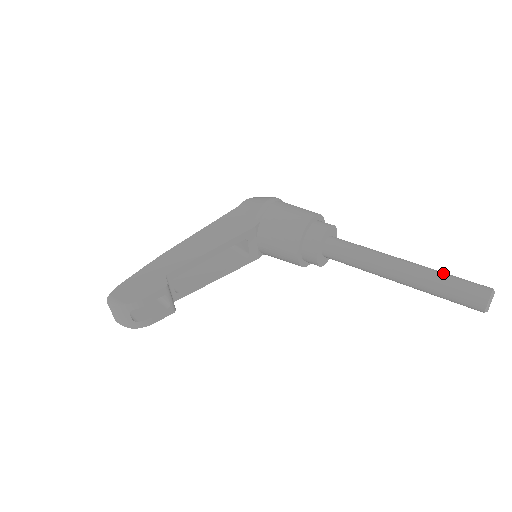
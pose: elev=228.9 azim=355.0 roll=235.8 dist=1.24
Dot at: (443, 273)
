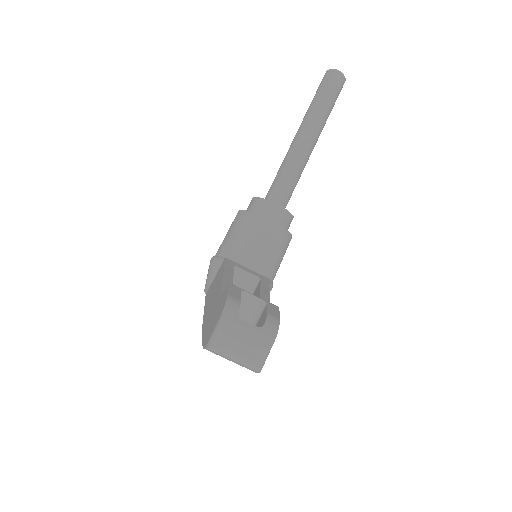
Dot at: (309, 107)
